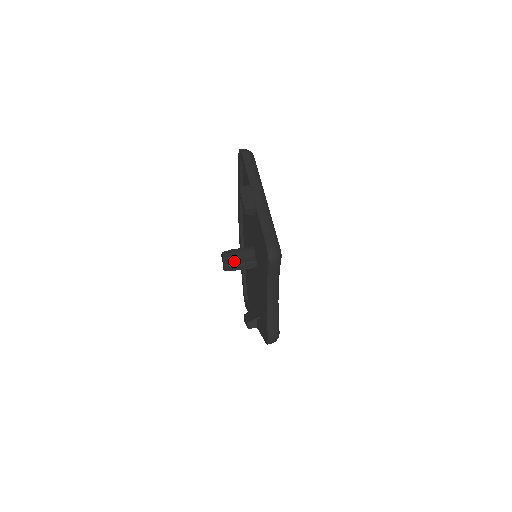
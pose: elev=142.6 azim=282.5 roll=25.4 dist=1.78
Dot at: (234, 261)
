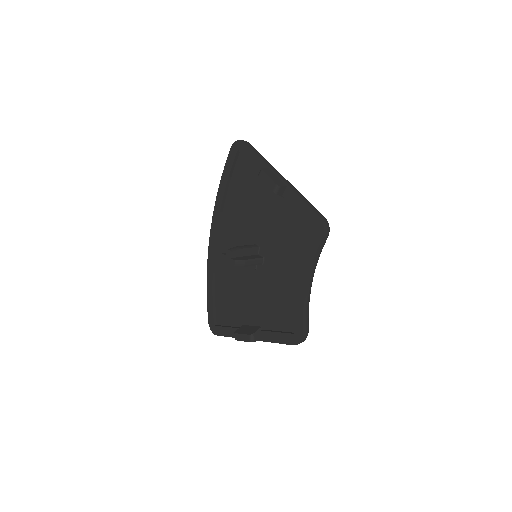
Dot at: (243, 258)
